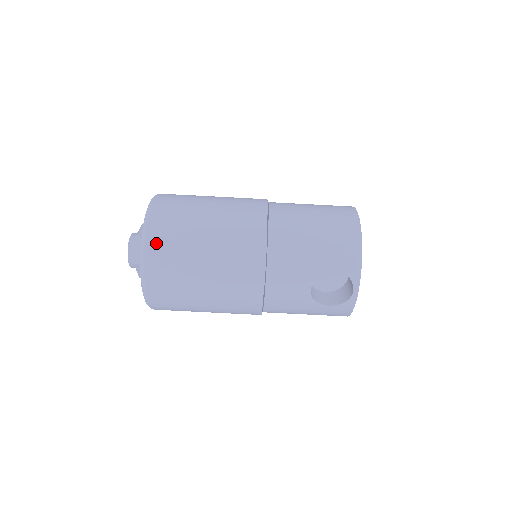
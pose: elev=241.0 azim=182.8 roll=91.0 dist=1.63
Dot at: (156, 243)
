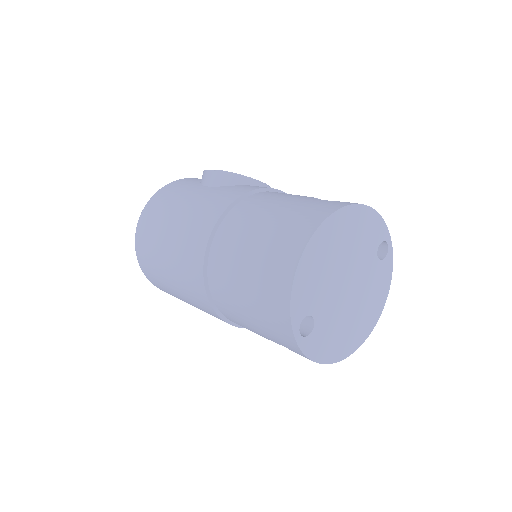
Dot at: (152, 280)
